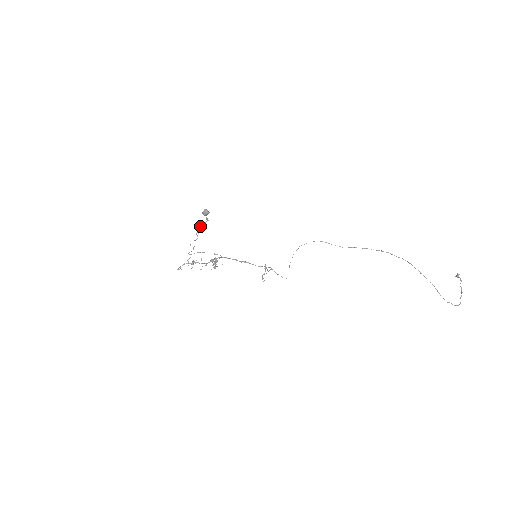
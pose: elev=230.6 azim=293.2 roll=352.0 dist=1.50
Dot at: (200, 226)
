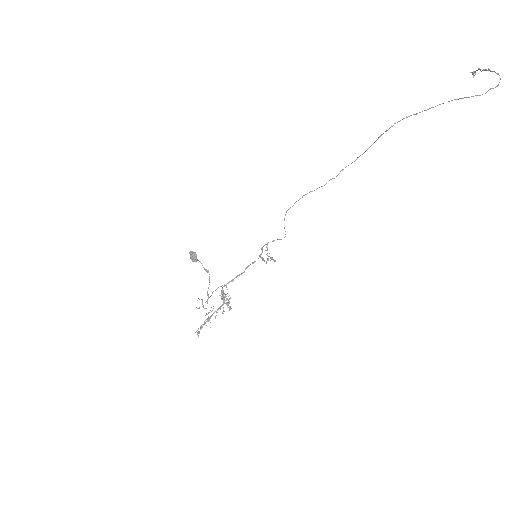
Dot at: occluded
